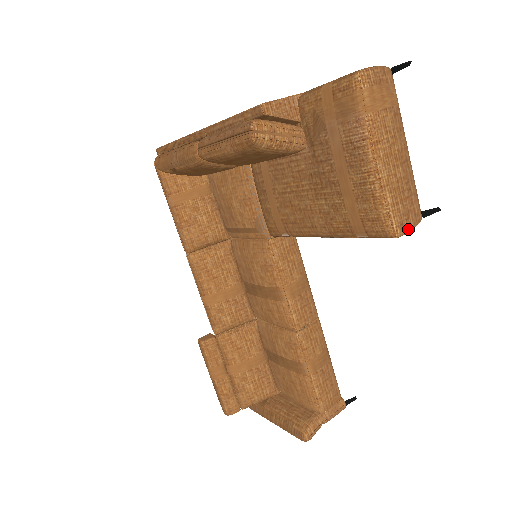
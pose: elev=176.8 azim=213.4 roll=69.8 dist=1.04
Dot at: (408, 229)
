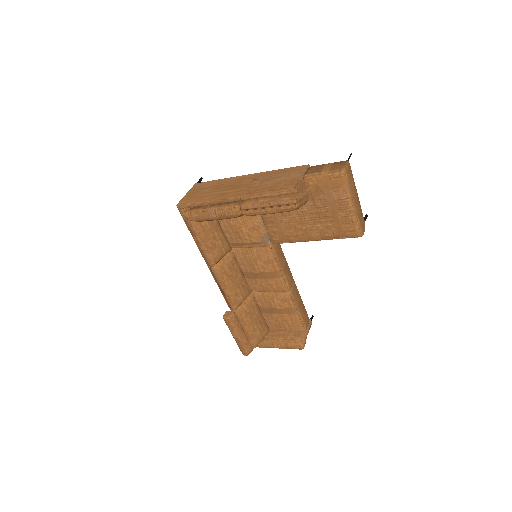
Dot at: (364, 231)
